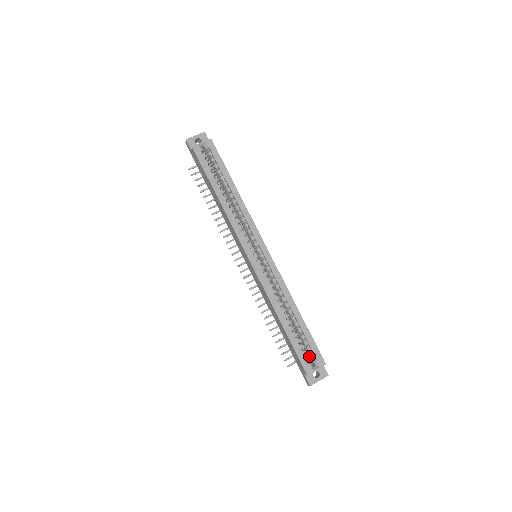
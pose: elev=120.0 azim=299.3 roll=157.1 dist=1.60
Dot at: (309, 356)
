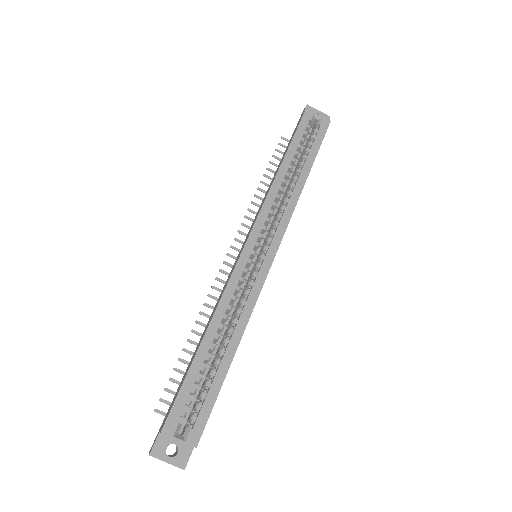
Dot at: (189, 417)
